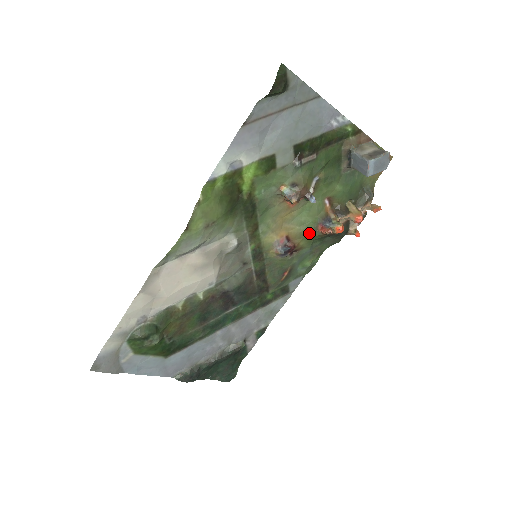
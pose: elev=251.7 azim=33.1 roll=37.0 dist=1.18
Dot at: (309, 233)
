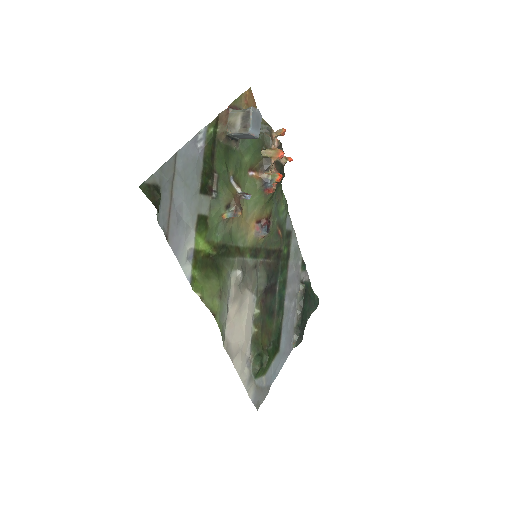
Dot at: (265, 203)
